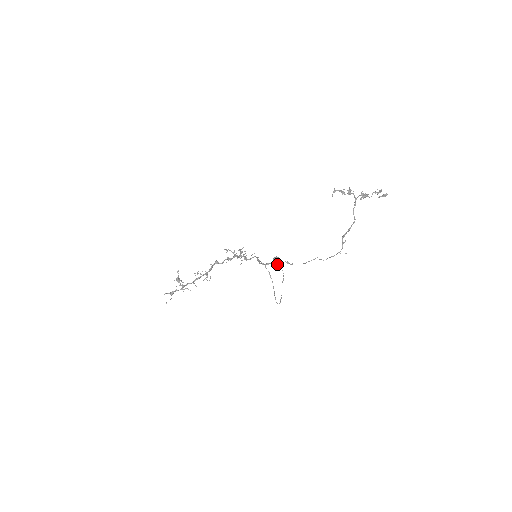
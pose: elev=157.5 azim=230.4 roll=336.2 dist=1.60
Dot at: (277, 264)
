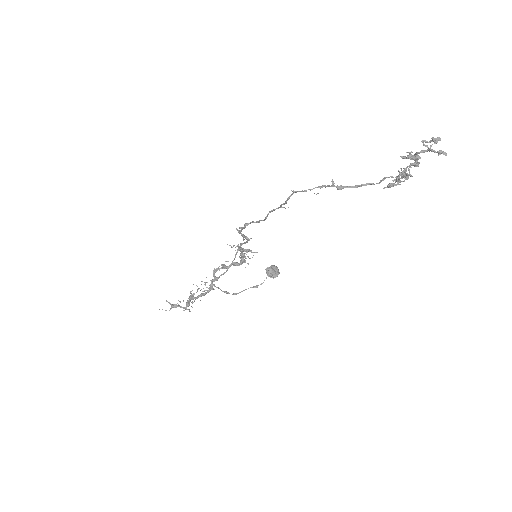
Dot at: (267, 269)
